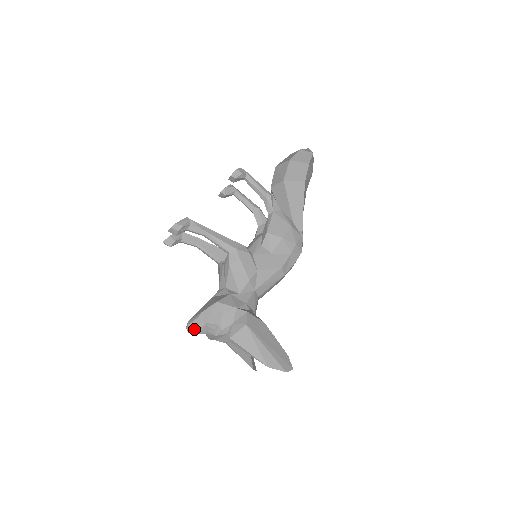
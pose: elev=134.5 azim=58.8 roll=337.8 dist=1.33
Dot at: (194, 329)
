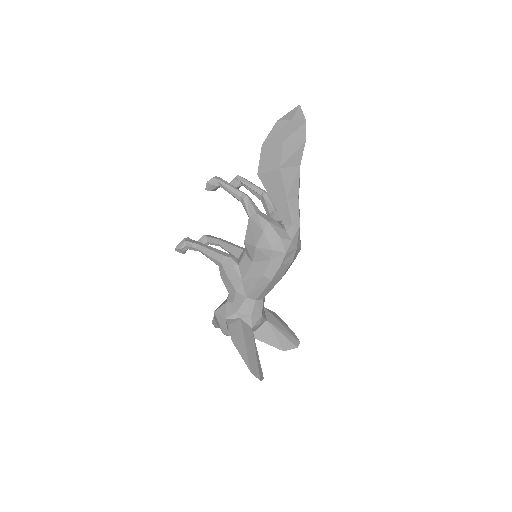
Dot at: (215, 326)
